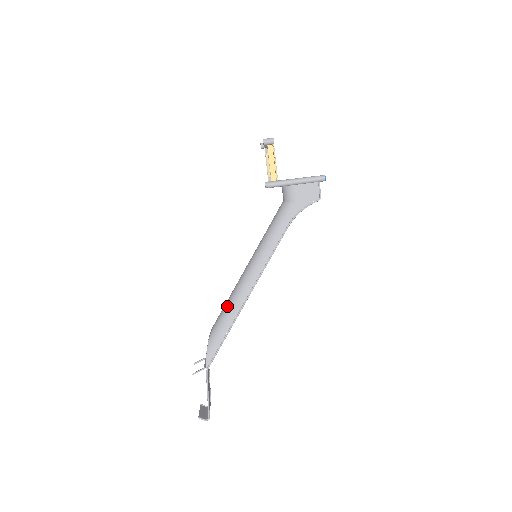
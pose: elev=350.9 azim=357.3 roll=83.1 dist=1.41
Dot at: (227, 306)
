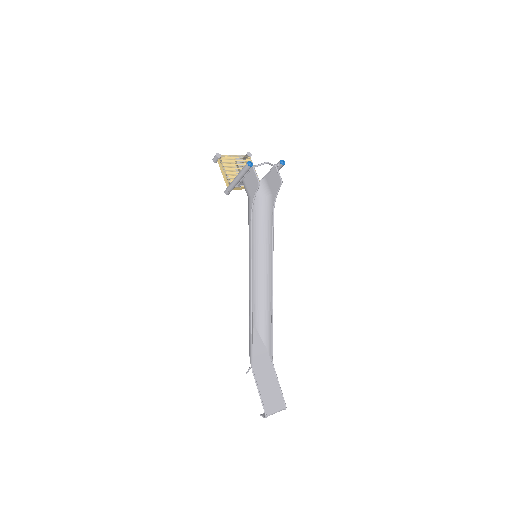
Dot at: occluded
